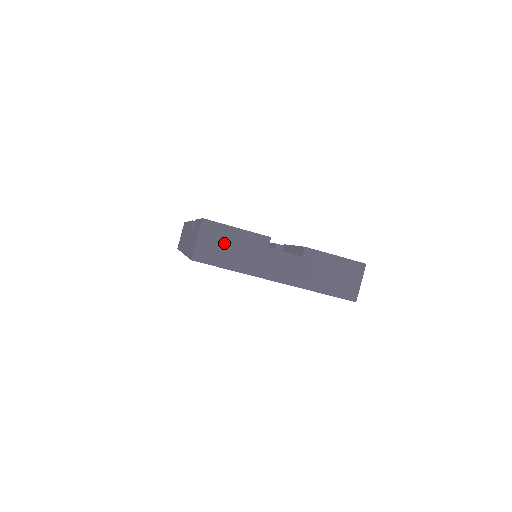
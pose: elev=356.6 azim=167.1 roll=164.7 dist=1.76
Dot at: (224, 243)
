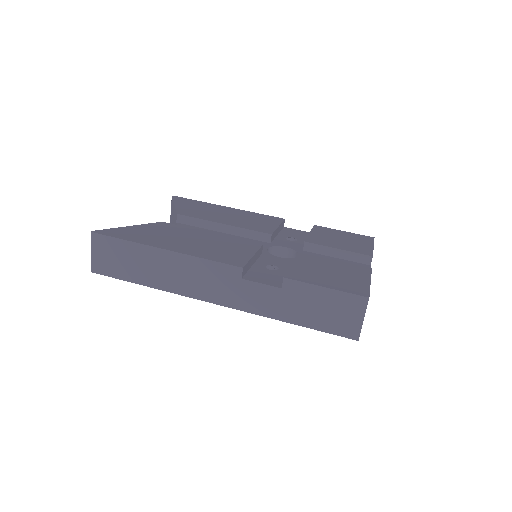
Dot at: occluded
